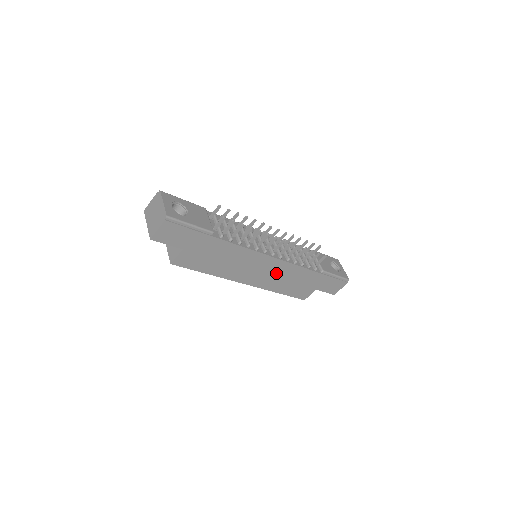
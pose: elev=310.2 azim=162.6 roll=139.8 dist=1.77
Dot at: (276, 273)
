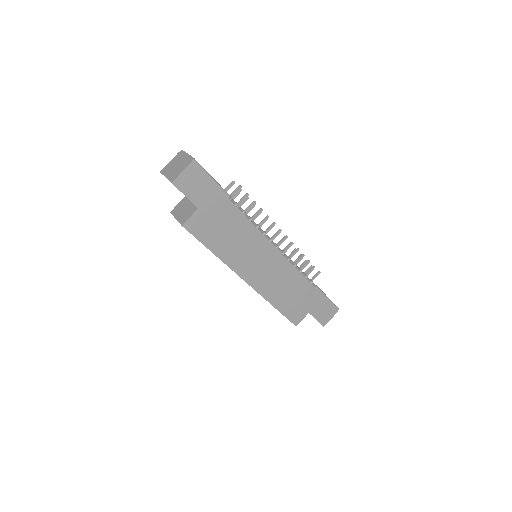
Dot at: (276, 274)
